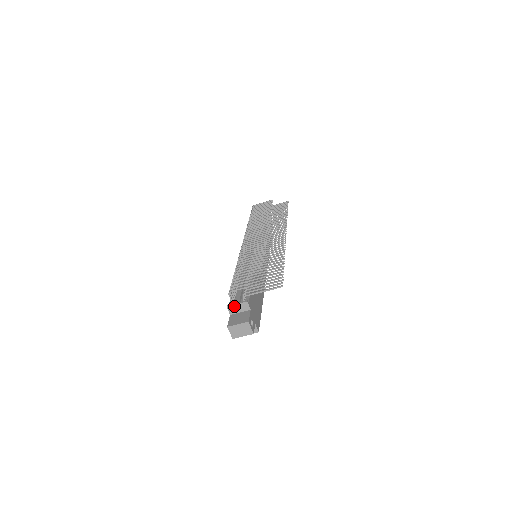
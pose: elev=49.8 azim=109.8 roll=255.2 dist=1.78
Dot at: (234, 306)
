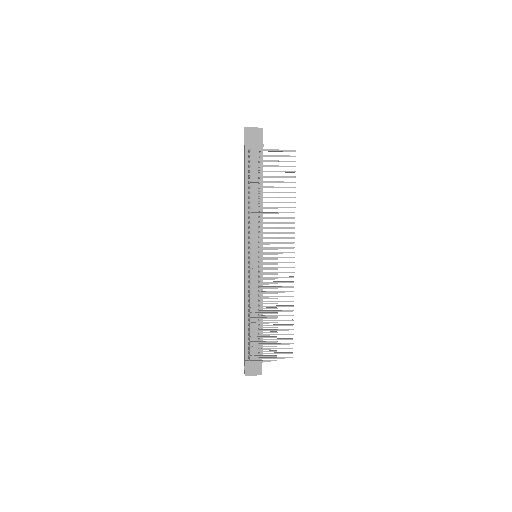
Dot at: occluded
